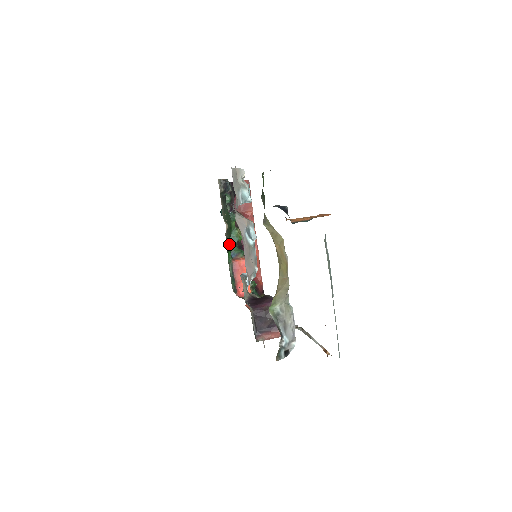
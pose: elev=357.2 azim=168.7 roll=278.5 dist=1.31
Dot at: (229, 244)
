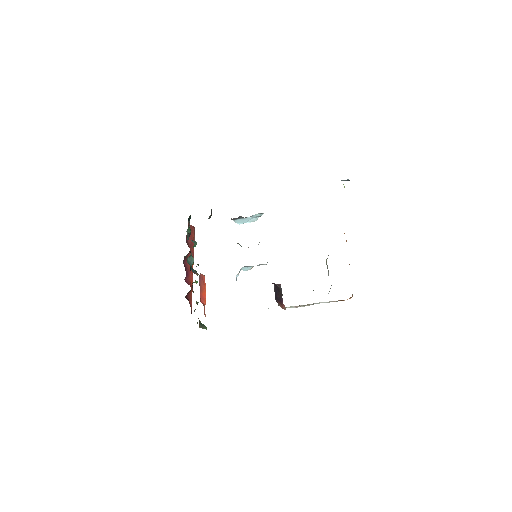
Dot at: occluded
